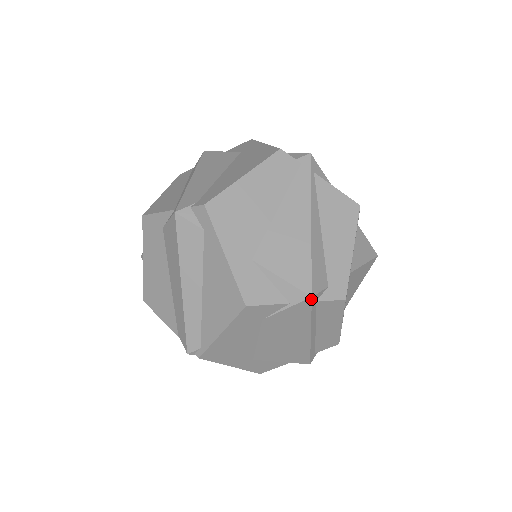
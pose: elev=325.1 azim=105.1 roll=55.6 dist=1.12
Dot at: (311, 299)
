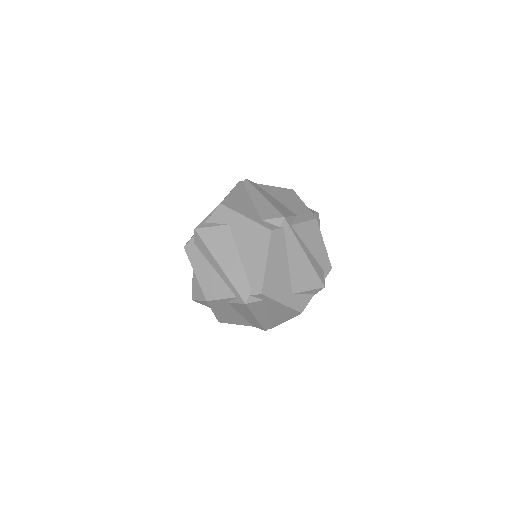
Dot at: (324, 287)
